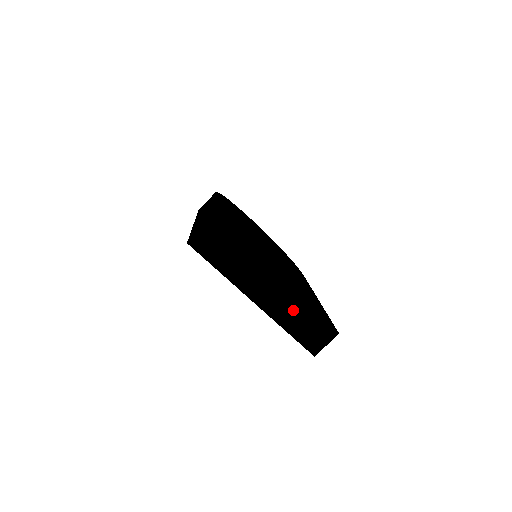
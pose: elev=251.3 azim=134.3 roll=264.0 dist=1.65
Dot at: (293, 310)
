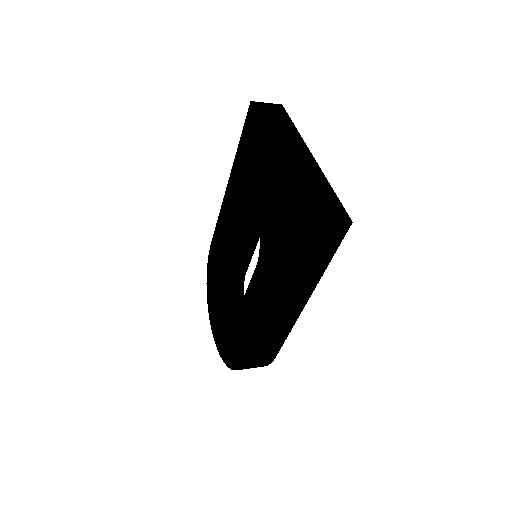
Dot at: (313, 179)
